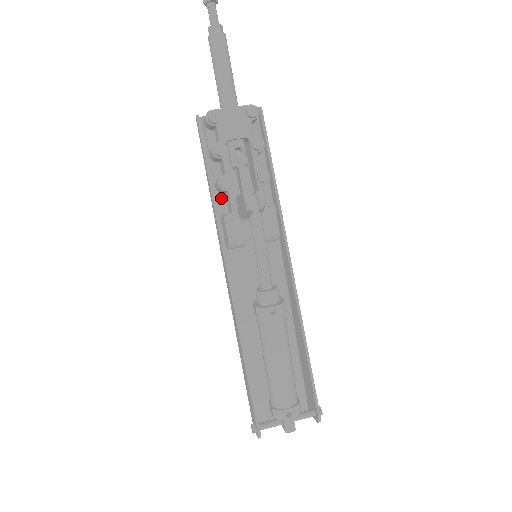
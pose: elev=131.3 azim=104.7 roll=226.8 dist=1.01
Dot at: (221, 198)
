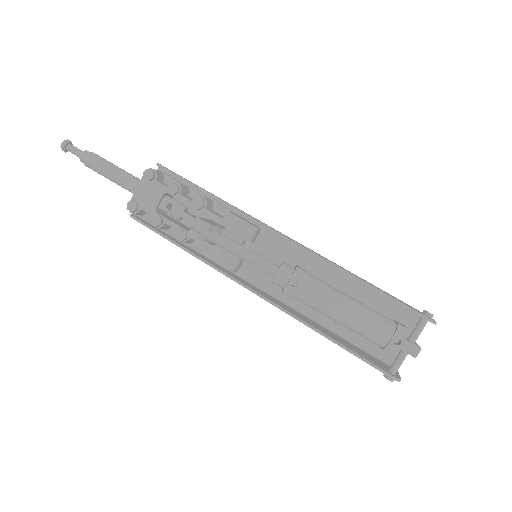
Dot at: (198, 245)
